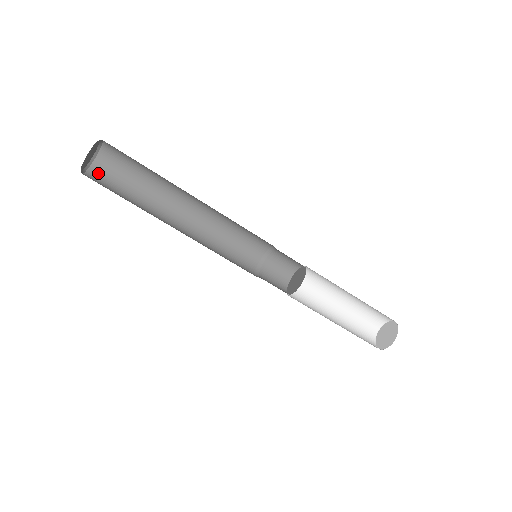
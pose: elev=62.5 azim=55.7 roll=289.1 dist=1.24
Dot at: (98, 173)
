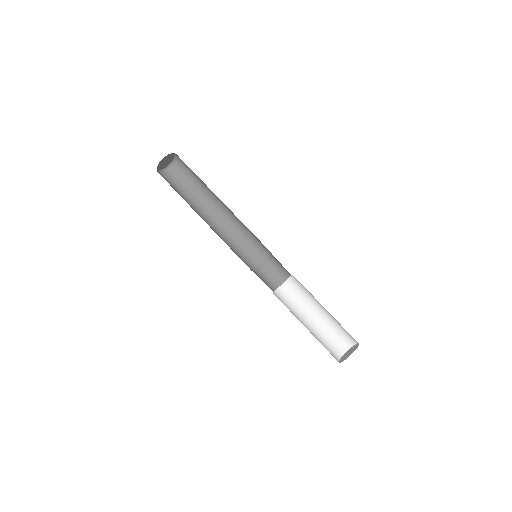
Dot at: (165, 177)
